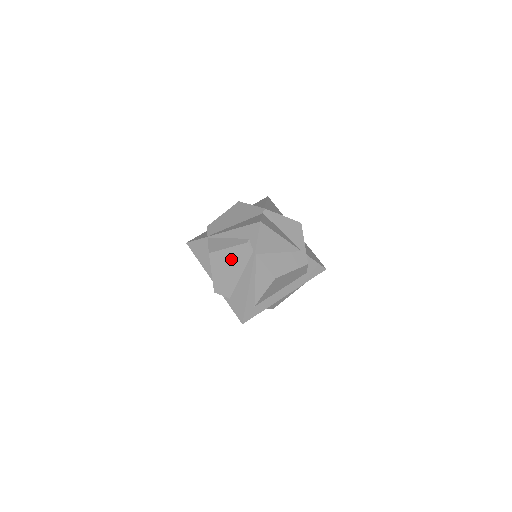
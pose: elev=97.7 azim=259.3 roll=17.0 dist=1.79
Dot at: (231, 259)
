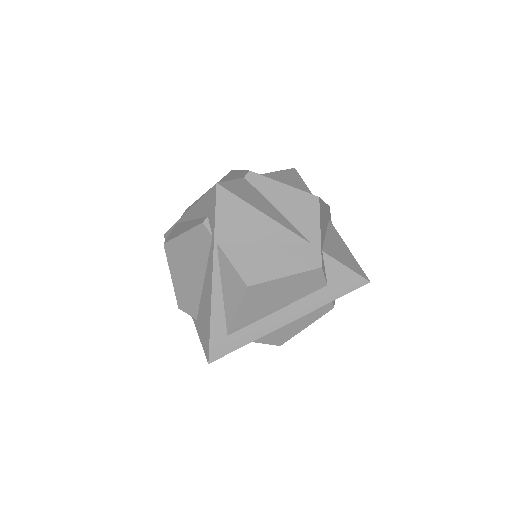
Dot at: (188, 252)
